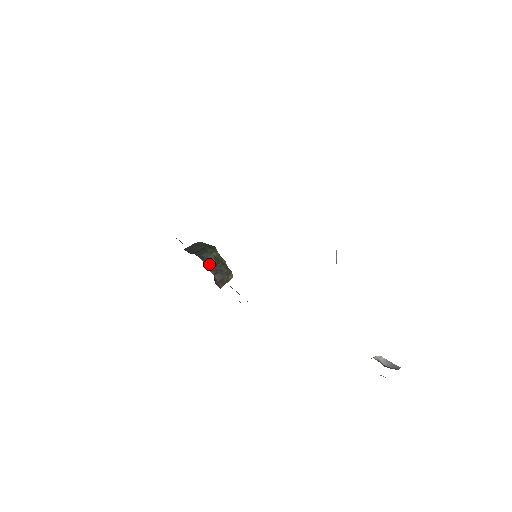
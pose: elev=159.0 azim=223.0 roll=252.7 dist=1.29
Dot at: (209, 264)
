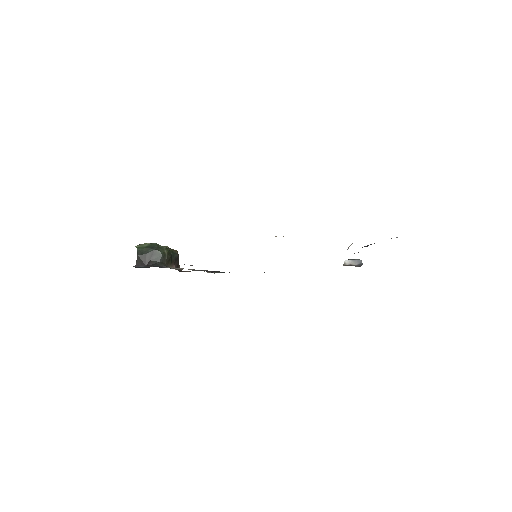
Dot at: (168, 263)
